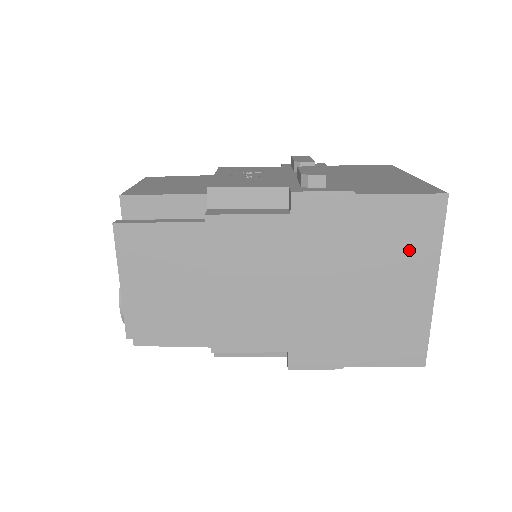
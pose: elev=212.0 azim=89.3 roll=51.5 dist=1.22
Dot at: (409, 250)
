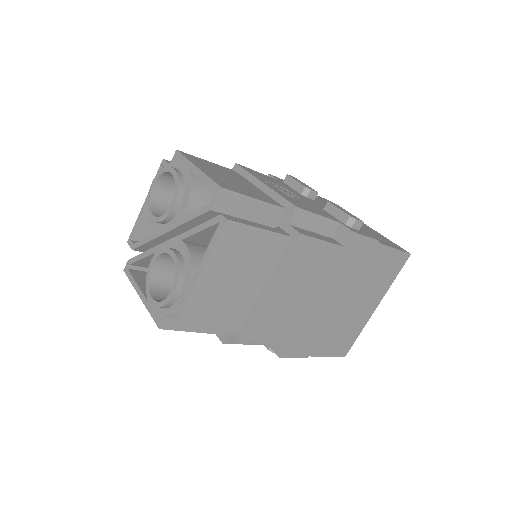
Dot at: (379, 284)
